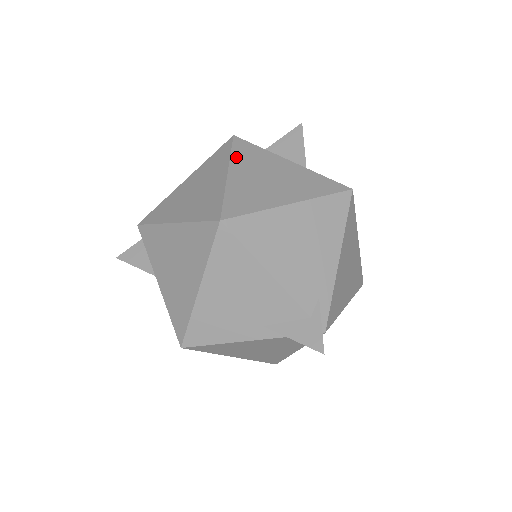
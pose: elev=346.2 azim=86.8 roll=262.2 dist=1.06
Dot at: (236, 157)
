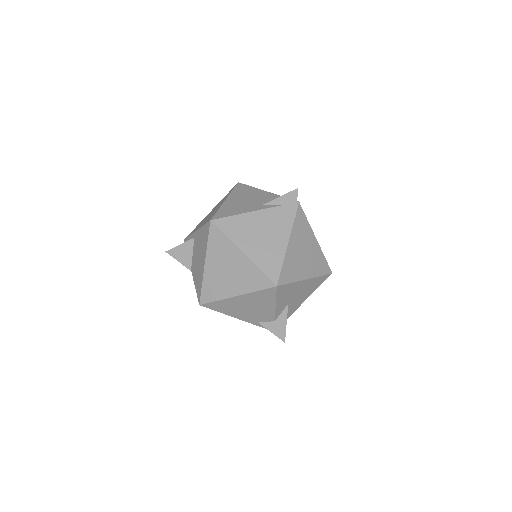
Dot at: occluded
